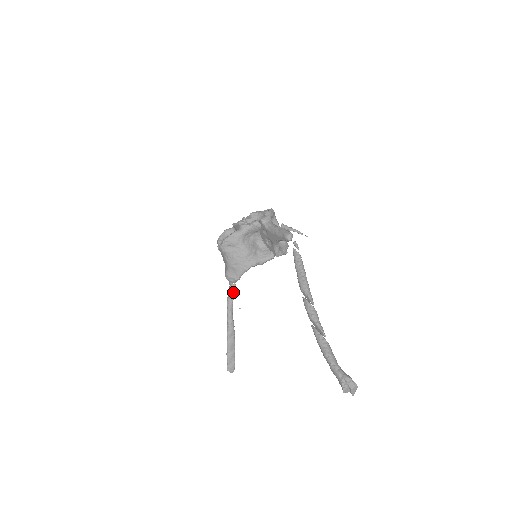
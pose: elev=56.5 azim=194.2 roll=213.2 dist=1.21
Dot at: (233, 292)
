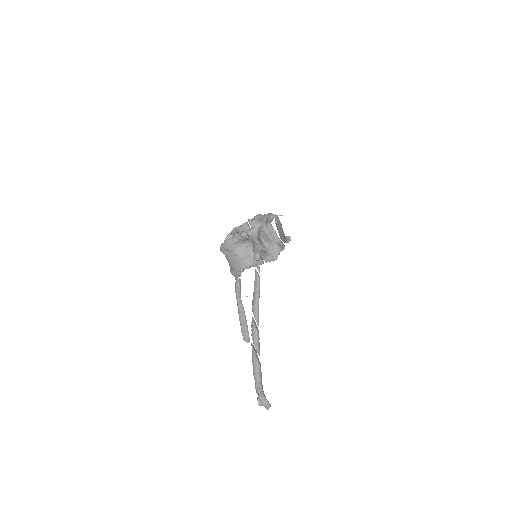
Dot at: (238, 284)
